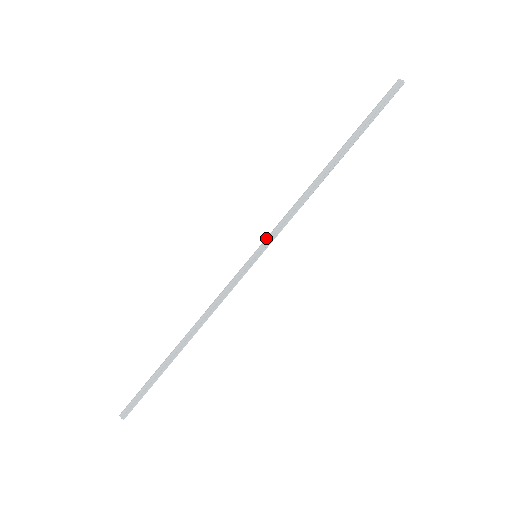
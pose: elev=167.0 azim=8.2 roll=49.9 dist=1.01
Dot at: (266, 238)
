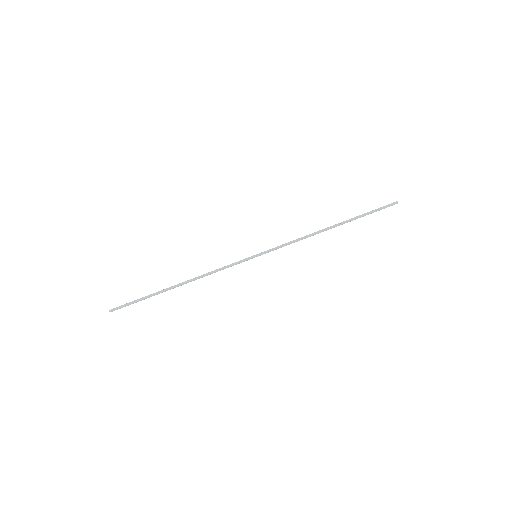
Dot at: (269, 250)
